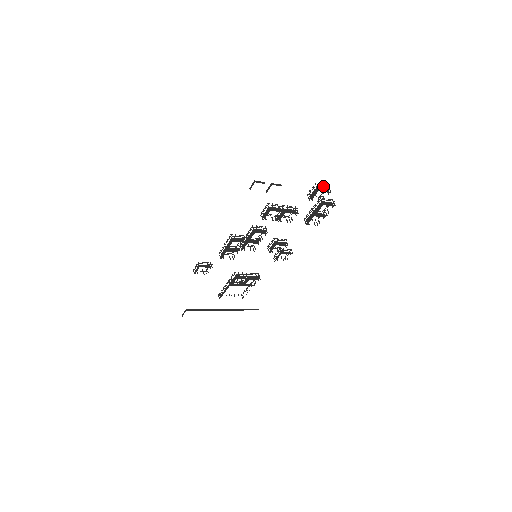
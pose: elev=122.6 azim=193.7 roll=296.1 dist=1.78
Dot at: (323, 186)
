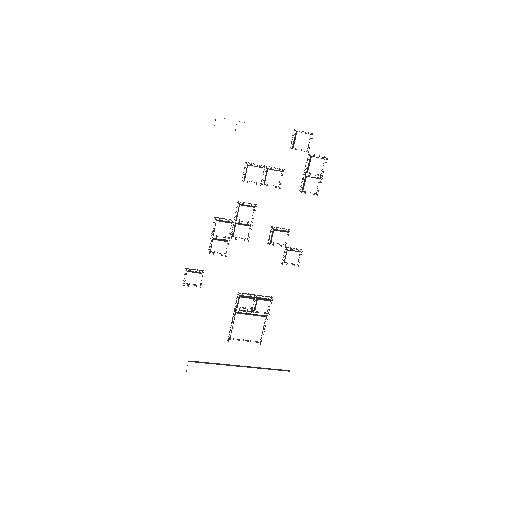
Dot at: occluded
